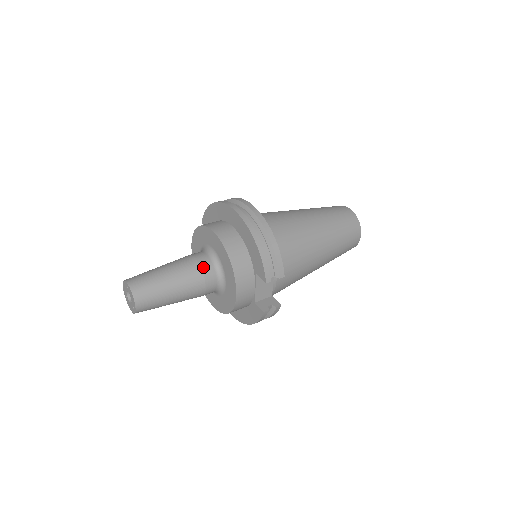
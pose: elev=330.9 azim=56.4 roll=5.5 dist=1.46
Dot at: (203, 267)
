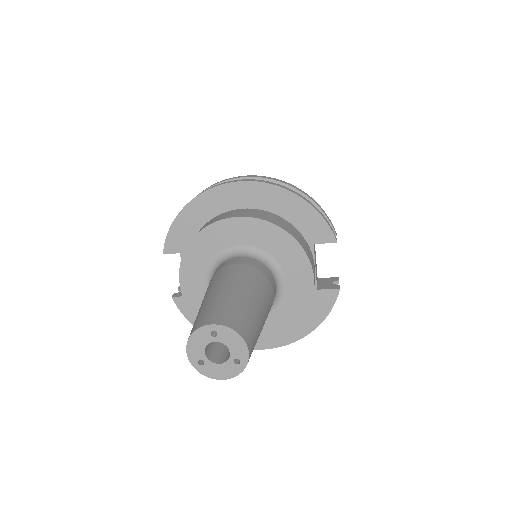
Dot at: (257, 267)
